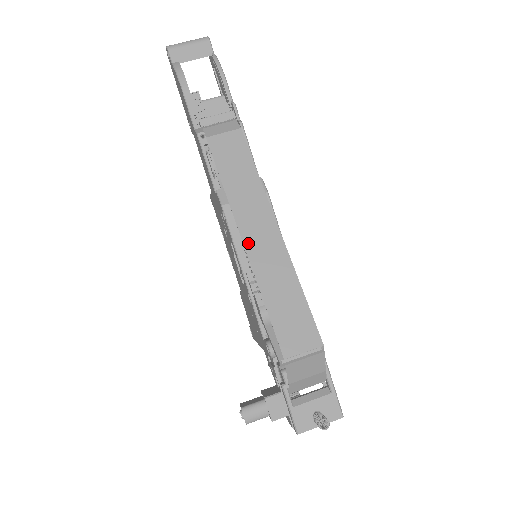
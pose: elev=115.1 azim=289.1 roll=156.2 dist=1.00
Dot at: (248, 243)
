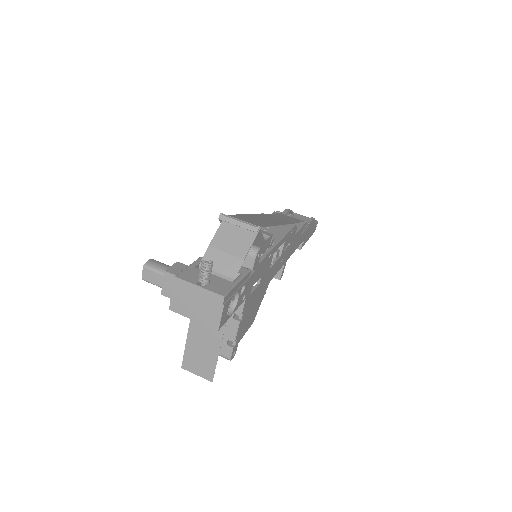
Dot at: (261, 215)
